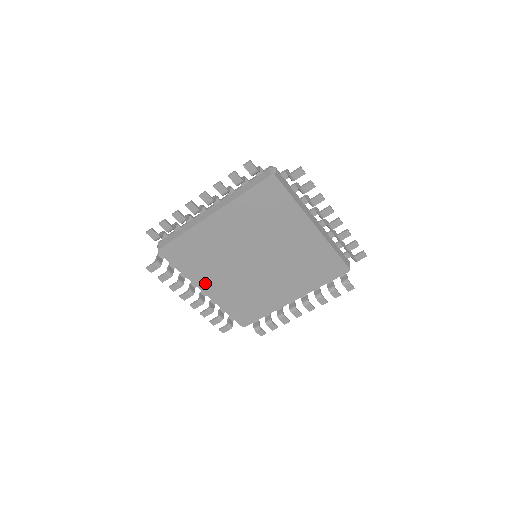
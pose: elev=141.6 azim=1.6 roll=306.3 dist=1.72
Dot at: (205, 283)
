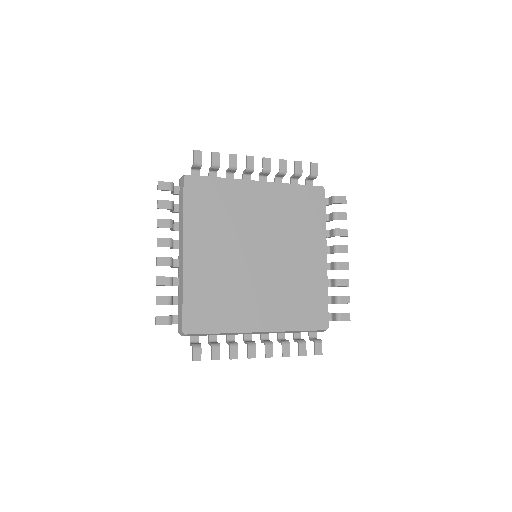
Dot at: (194, 243)
